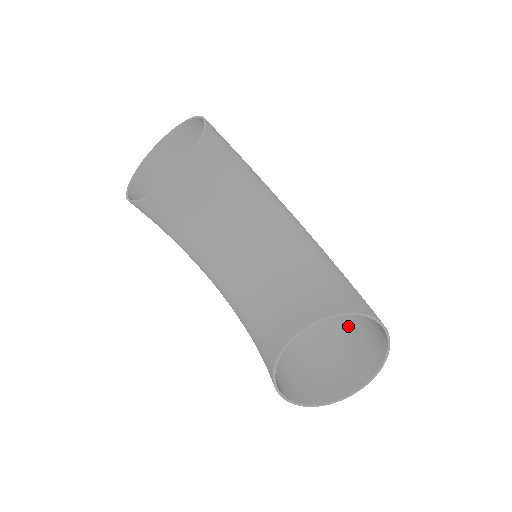
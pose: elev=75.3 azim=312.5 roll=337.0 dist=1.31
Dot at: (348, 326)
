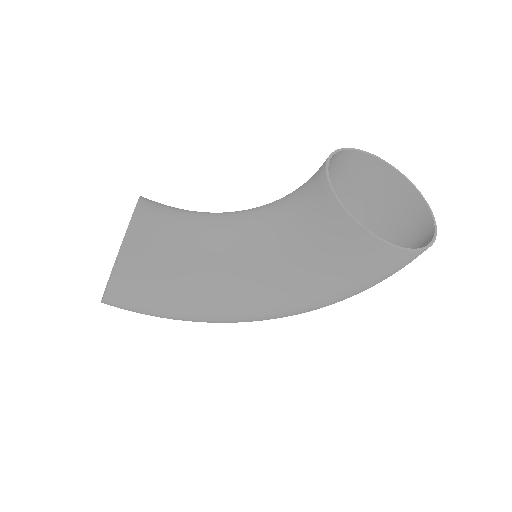
Dot at: occluded
